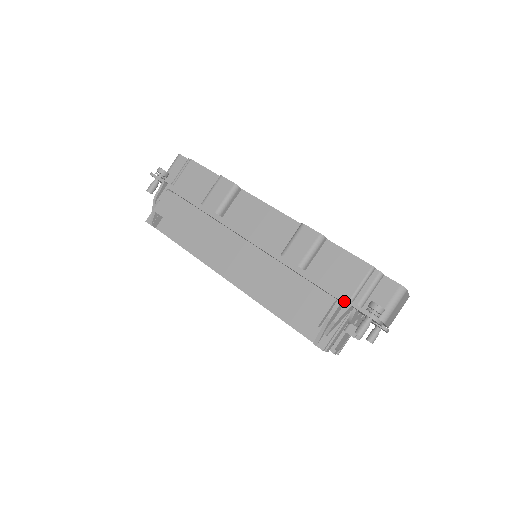
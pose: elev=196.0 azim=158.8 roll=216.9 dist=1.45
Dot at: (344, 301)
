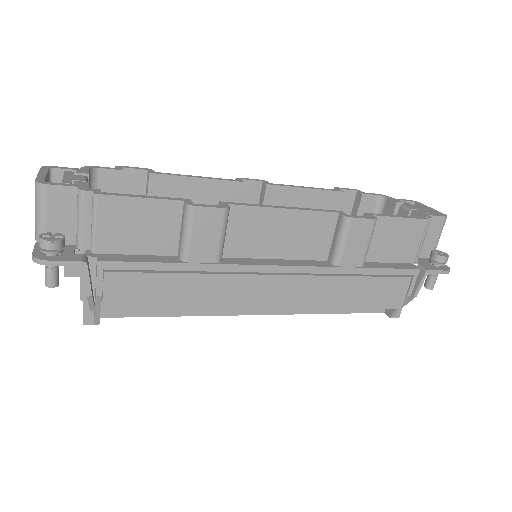
Dot at: (415, 271)
